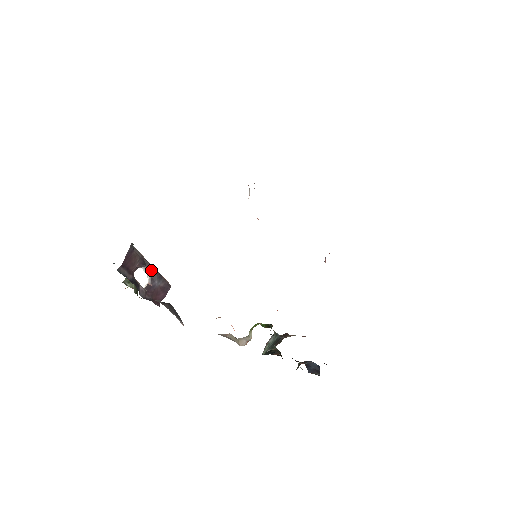
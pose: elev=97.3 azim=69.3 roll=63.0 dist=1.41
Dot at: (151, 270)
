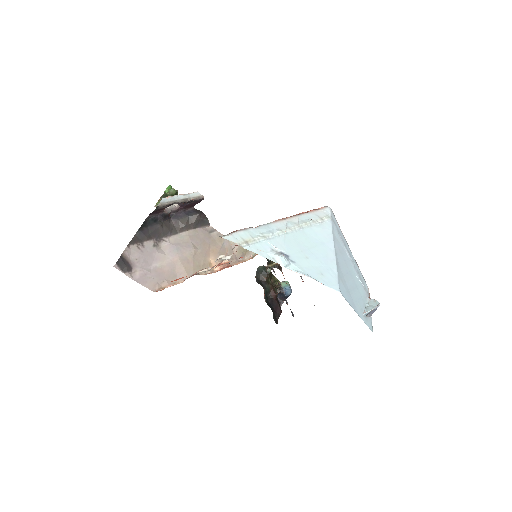
Dot at: occluded
